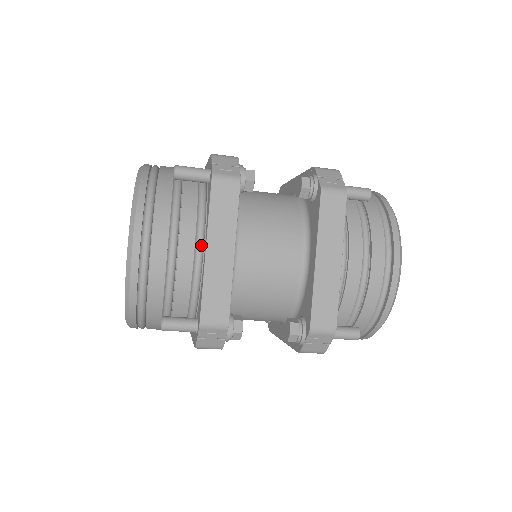
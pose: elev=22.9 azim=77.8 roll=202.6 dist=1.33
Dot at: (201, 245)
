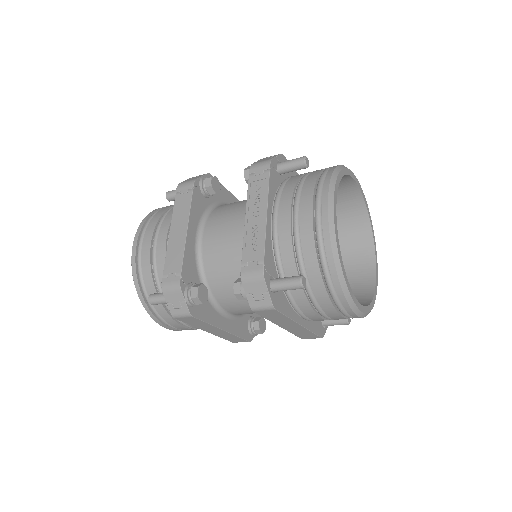
Dot at: occluded
